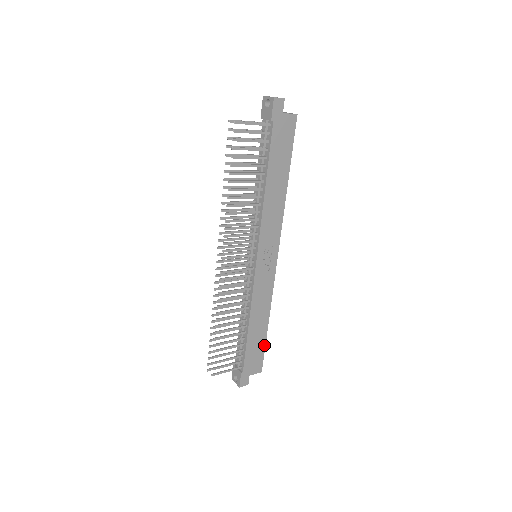
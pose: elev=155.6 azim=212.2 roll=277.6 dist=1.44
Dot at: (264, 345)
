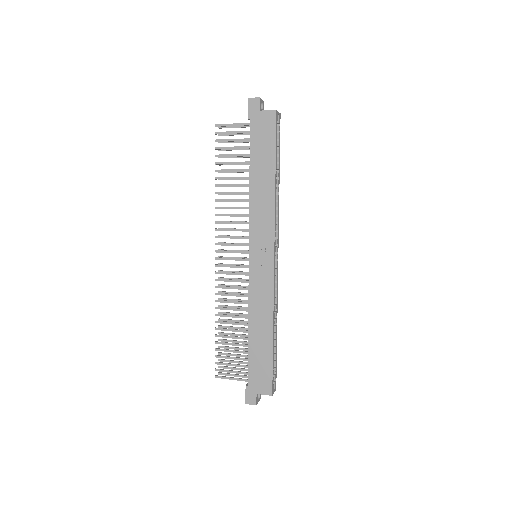
Dot at: (271, 361)
